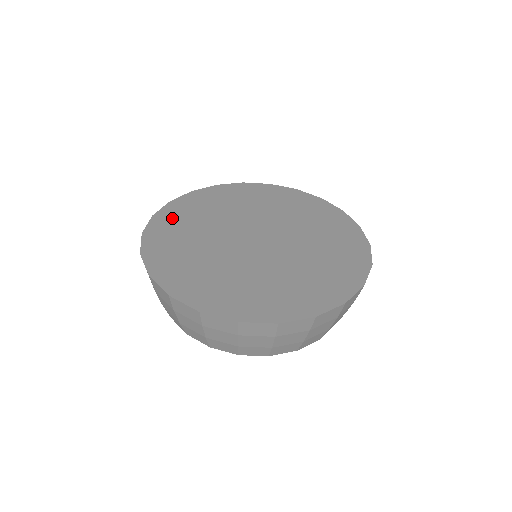
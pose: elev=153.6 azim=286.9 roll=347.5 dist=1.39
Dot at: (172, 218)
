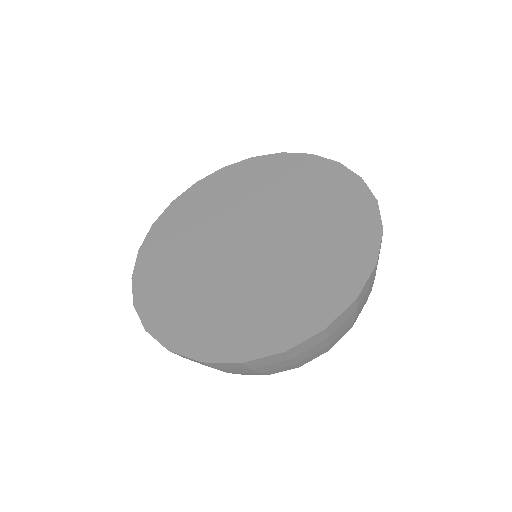
Dot at: (152, 269)
